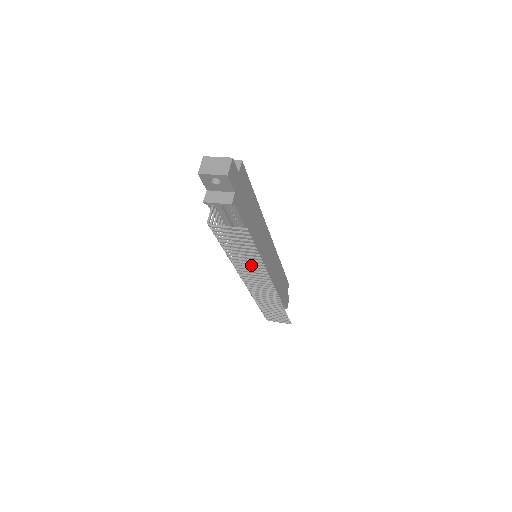
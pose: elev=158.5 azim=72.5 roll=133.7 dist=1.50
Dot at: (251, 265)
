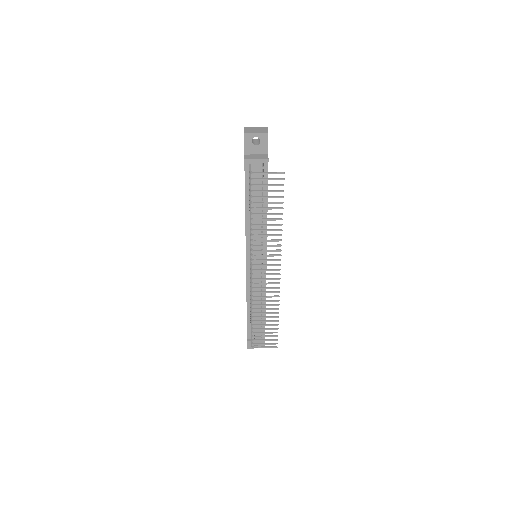
Dot at: (269, 234)
